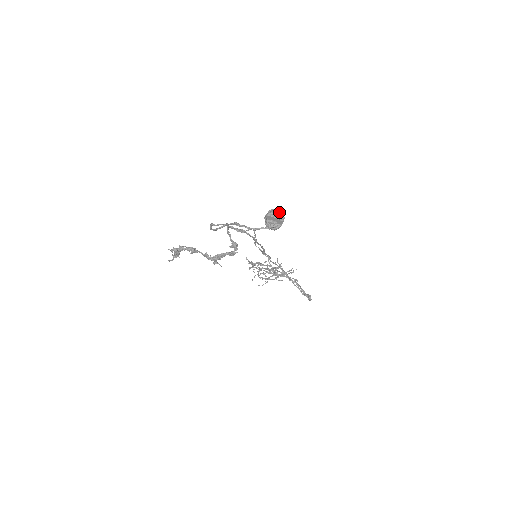
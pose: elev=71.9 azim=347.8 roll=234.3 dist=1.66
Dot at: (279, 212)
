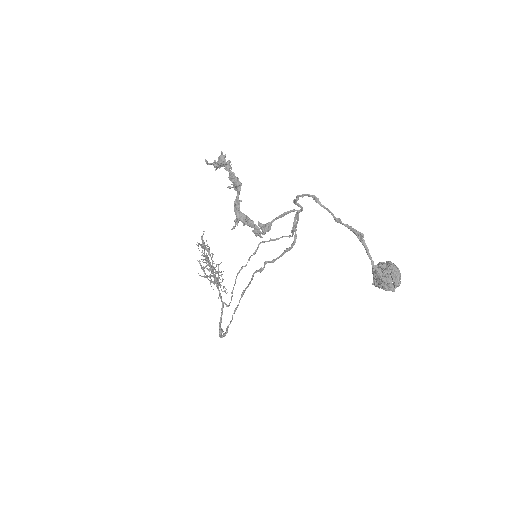
Dot at: occluded
